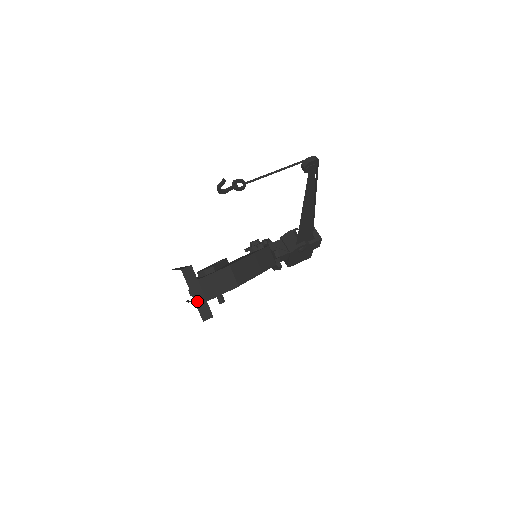
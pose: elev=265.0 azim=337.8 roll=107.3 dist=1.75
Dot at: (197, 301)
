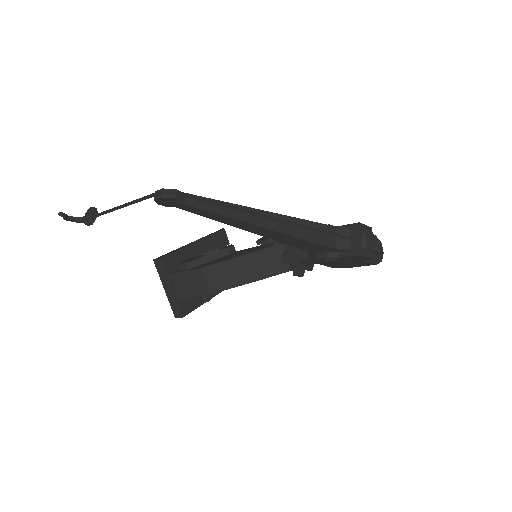
Dot at: (169, 296)
